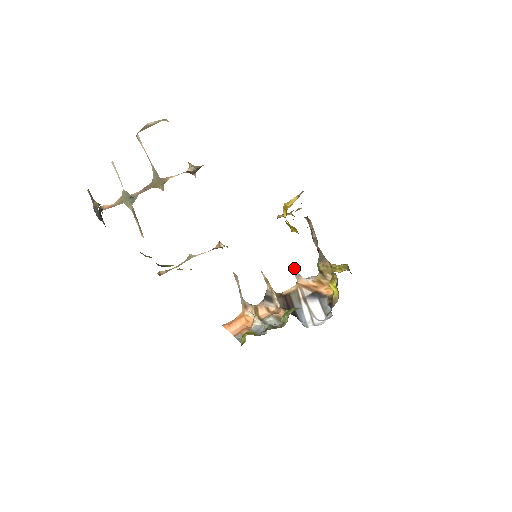
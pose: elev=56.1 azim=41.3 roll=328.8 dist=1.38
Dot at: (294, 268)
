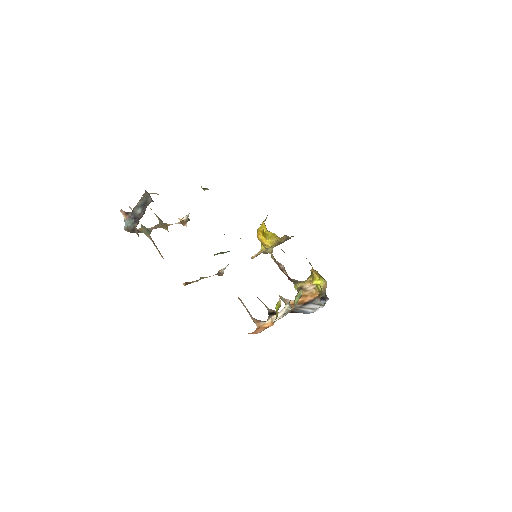
Dot at: (279, 296)
